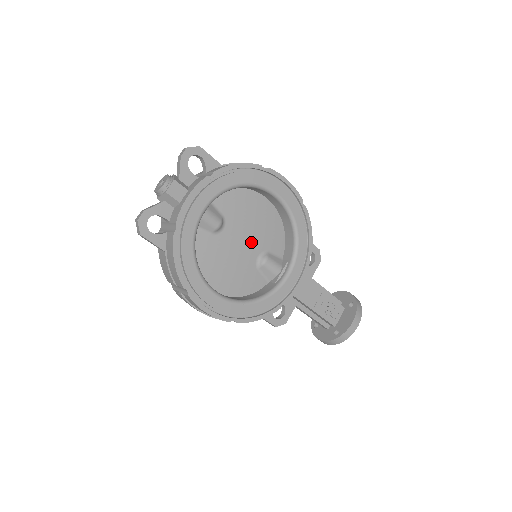
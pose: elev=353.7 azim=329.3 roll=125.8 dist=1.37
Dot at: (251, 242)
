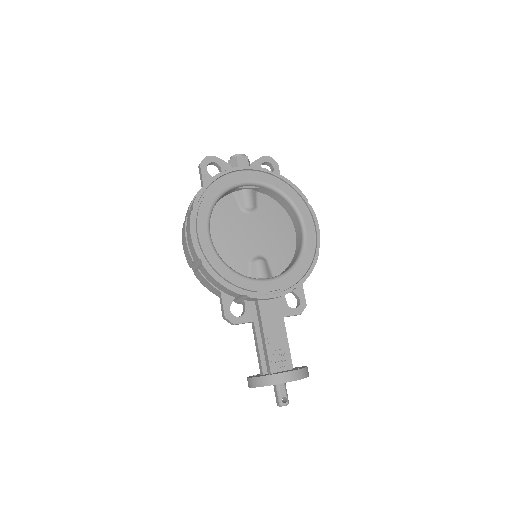
Dot at: (261, 241)
